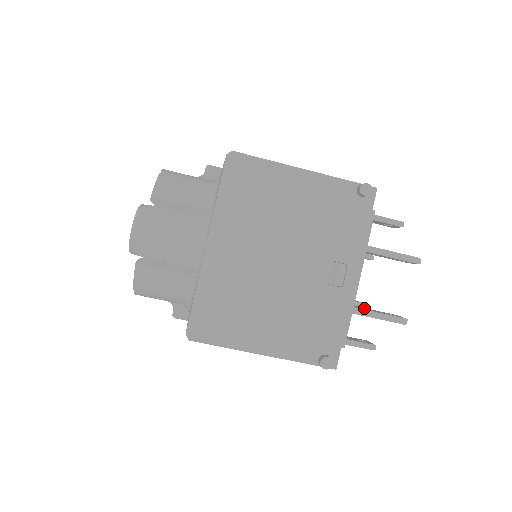
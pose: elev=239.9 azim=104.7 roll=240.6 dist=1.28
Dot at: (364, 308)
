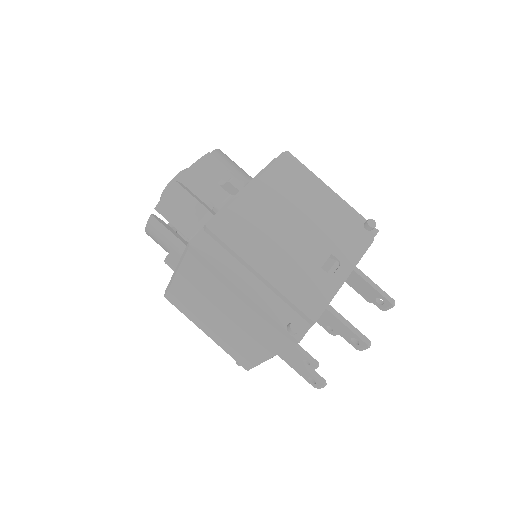
Dot at: occluded
